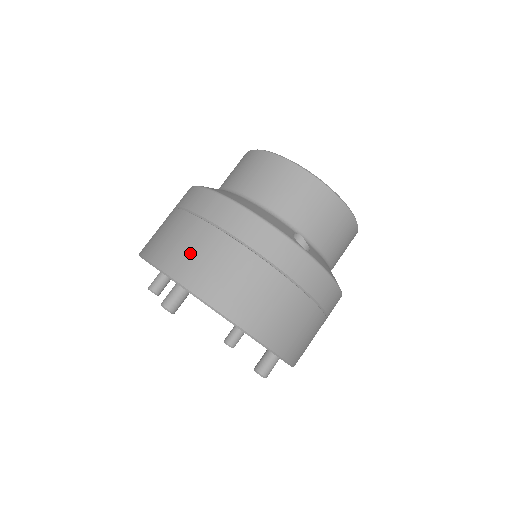
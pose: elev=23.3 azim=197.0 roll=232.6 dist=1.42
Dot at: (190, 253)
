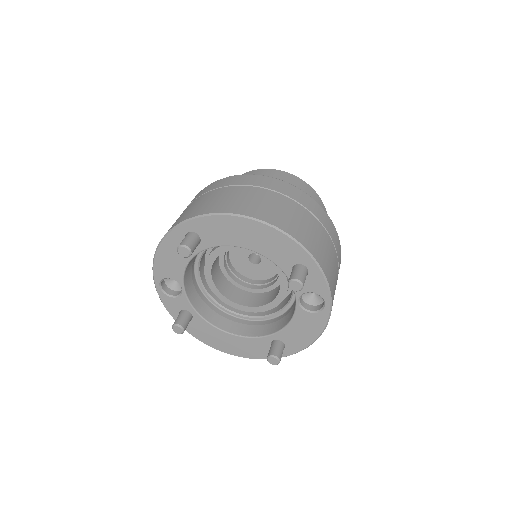
Dot at: (189, 210)
